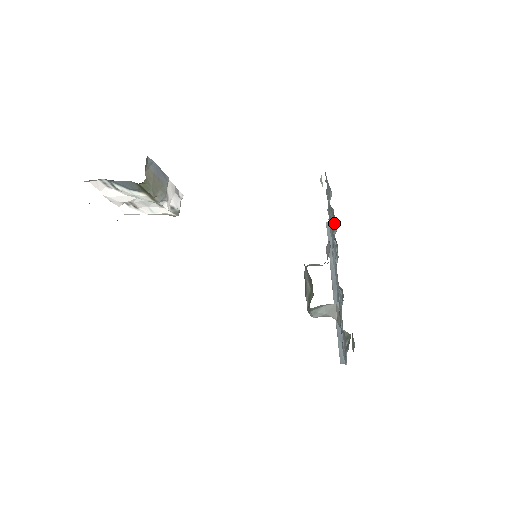
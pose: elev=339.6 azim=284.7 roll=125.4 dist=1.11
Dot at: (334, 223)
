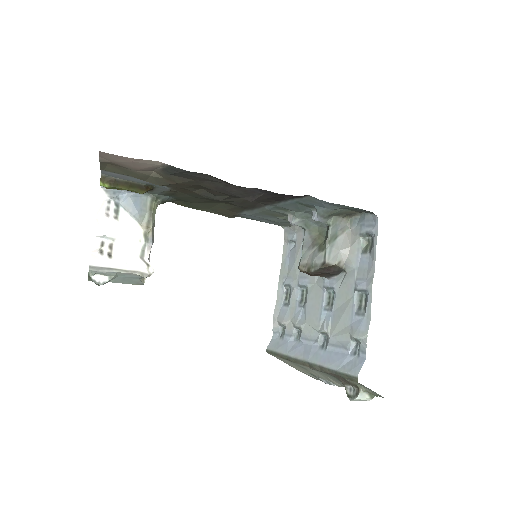
Dot at: occluded
